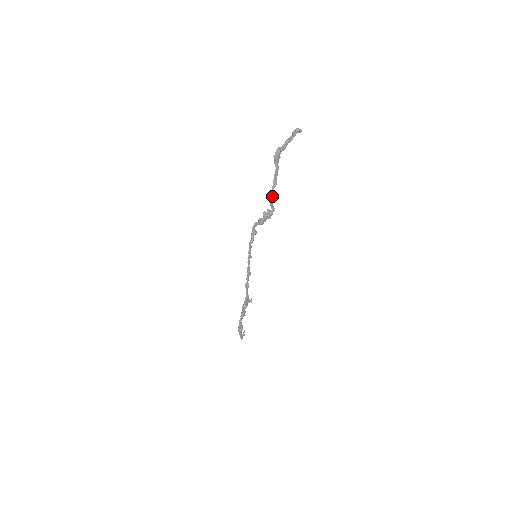
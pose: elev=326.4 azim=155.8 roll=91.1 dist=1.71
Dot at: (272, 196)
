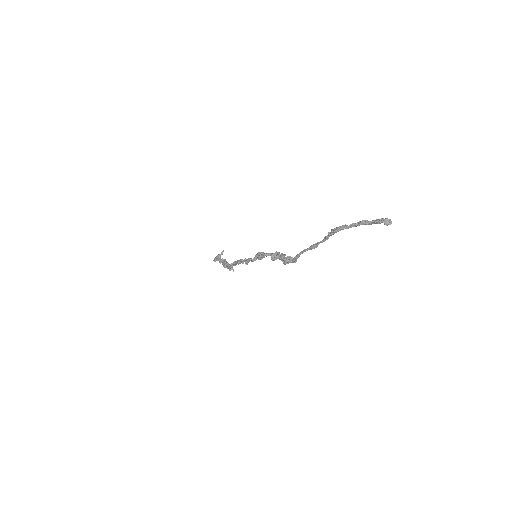
Dot at: (301, 253)
